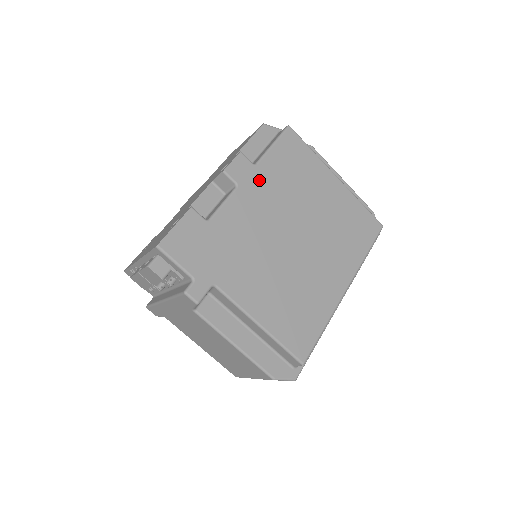
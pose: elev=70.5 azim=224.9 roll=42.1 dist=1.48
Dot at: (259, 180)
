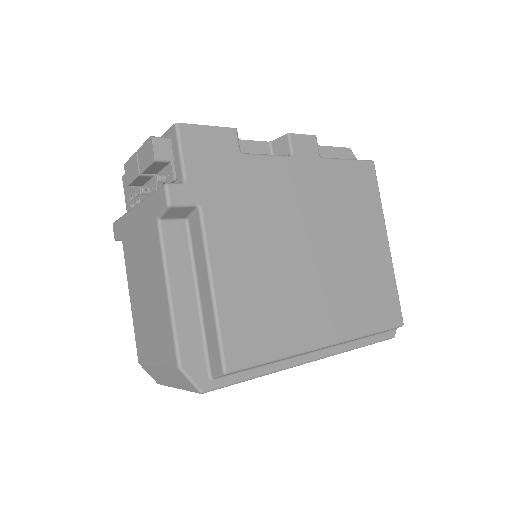
Dot at: (315, 171)
